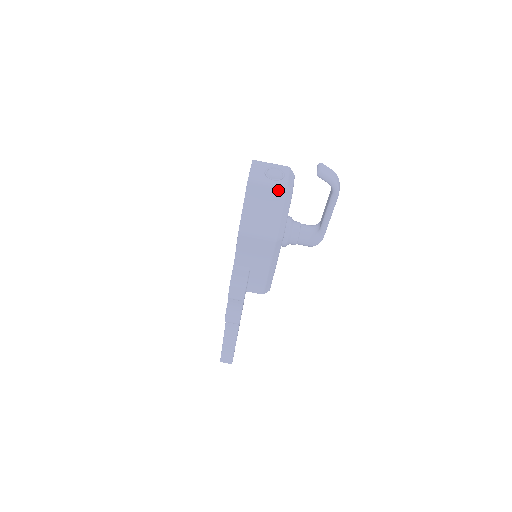
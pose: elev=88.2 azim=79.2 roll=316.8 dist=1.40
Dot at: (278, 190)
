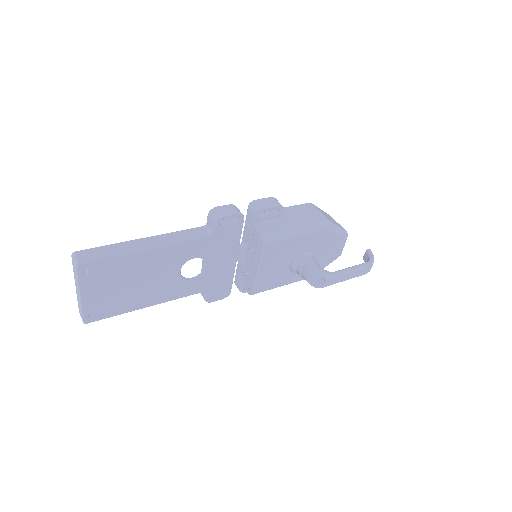
Dot at: occluded
